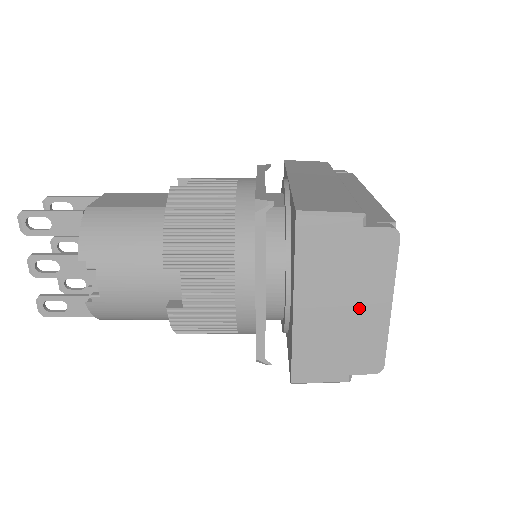
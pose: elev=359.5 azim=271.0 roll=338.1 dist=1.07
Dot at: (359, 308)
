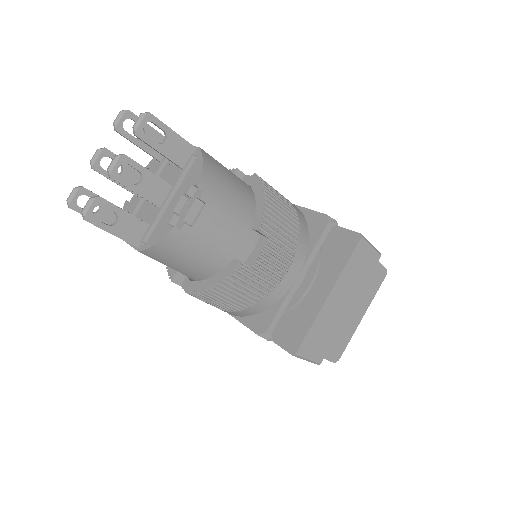
Dot at: (352, 312)
